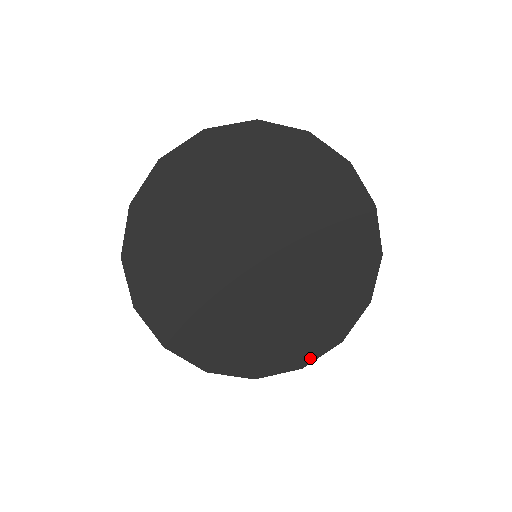
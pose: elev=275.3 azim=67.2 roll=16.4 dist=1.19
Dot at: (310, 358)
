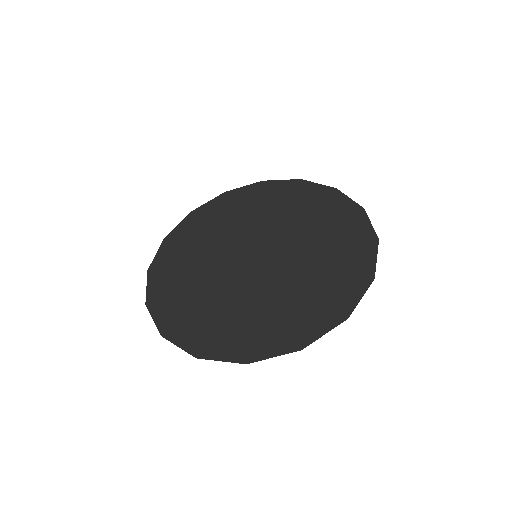
Dot at: (311, 338)
